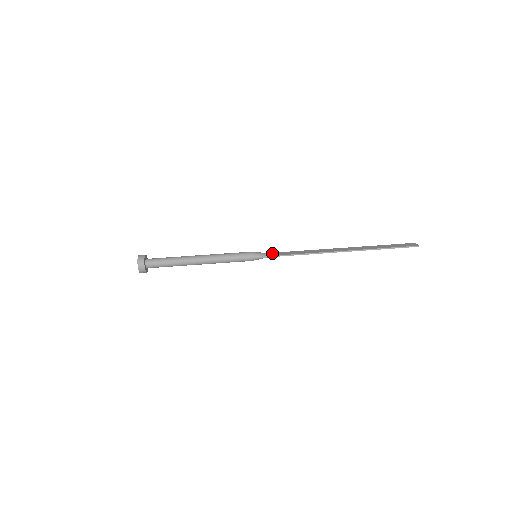
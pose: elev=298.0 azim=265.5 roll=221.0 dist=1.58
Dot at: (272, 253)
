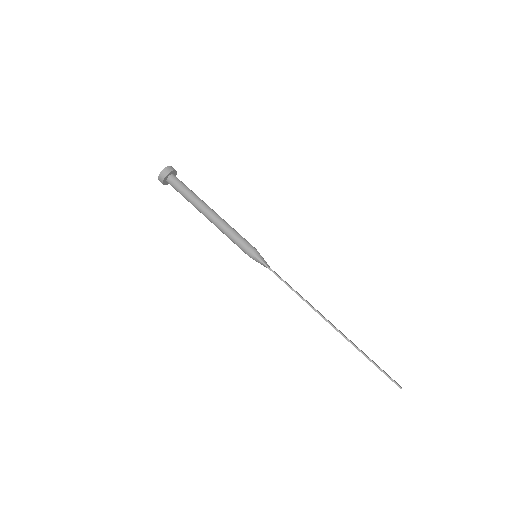
Dot at: occluded
